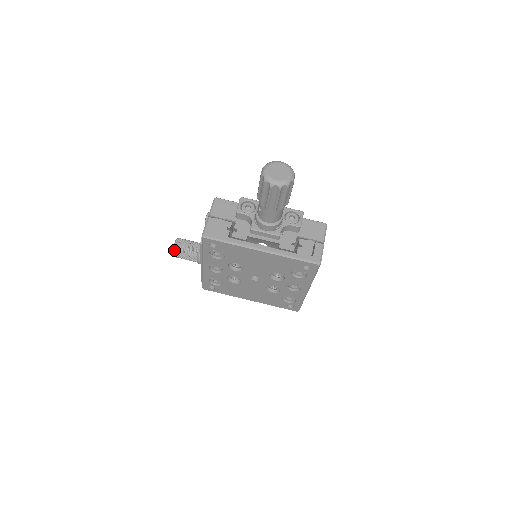
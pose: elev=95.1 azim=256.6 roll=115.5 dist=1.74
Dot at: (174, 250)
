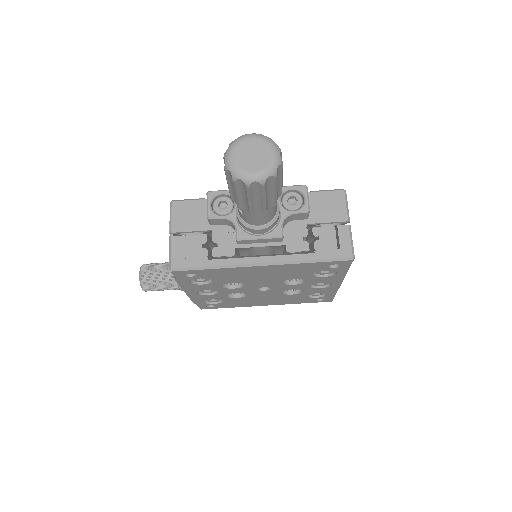
Dot at: (142, 285)
